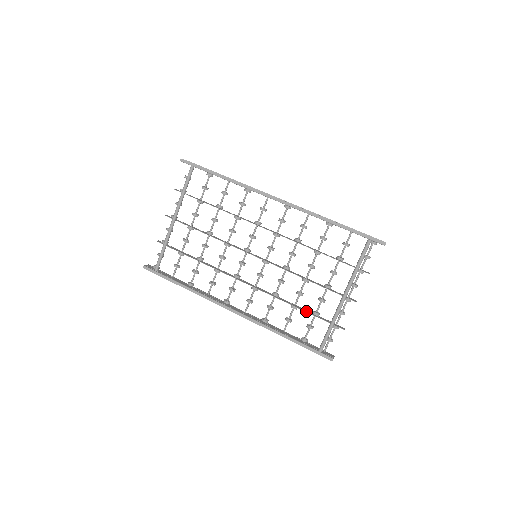
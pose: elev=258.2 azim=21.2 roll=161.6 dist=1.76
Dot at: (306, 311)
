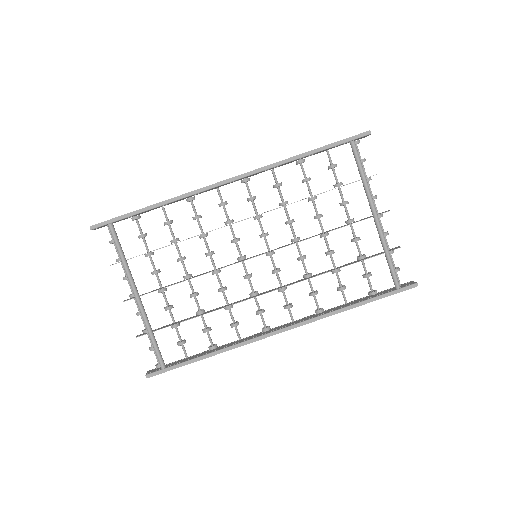
Dot at: (351, 263)
